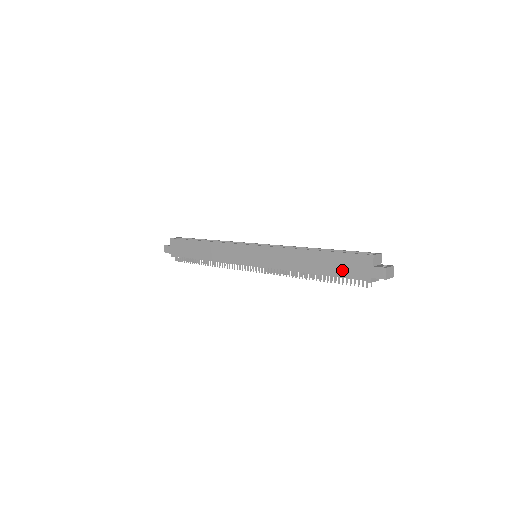
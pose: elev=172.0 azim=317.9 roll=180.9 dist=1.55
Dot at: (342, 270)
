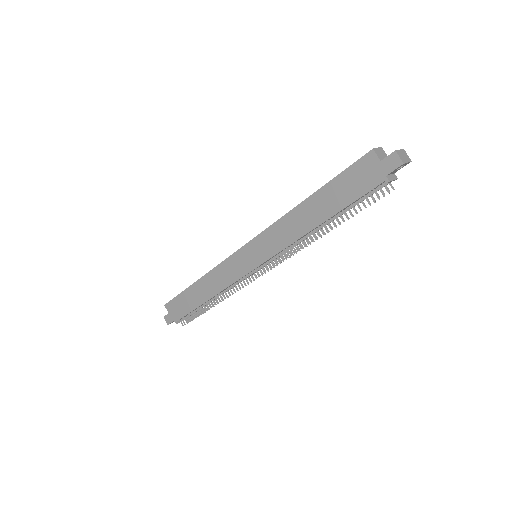
Dot at: (350, 193)
